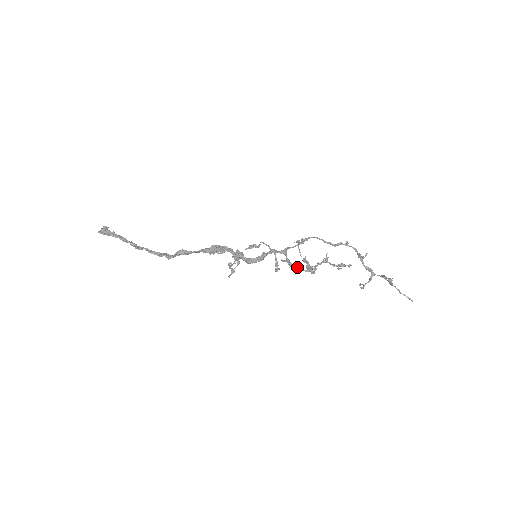
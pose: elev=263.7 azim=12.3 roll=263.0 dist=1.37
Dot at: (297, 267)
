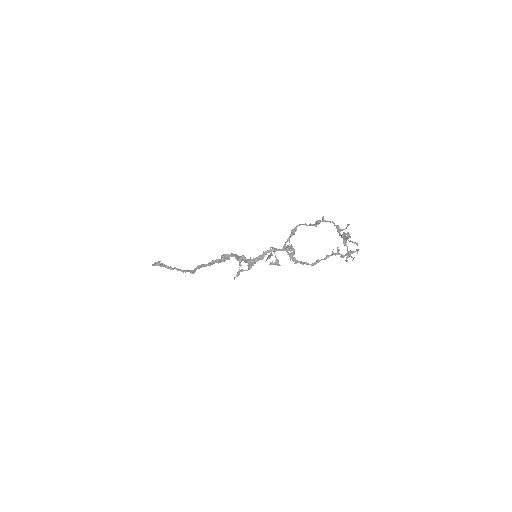
Dot at: (302, 262)
